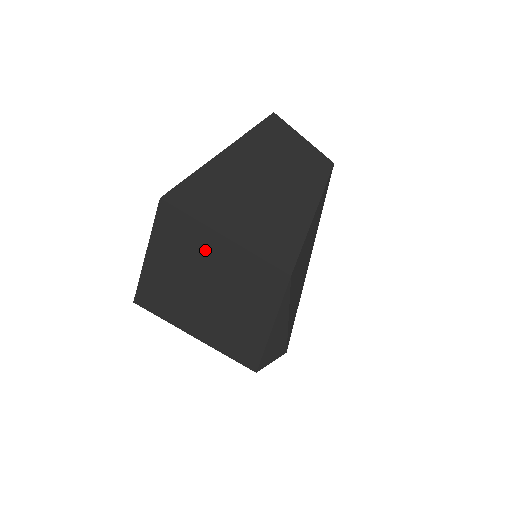
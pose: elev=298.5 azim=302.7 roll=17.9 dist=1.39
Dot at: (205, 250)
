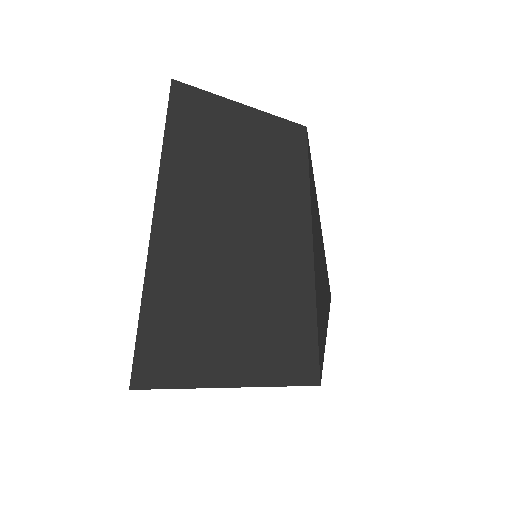
Dot at: occluded
